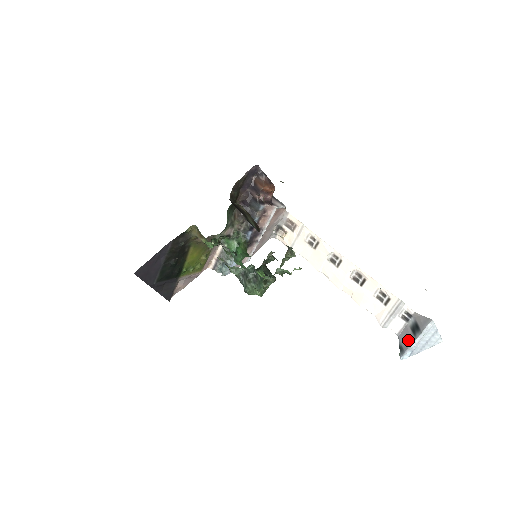
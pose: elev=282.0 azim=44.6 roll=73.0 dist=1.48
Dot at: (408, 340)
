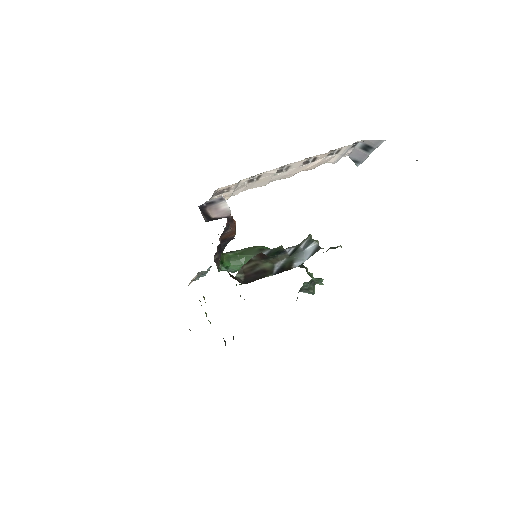
Dot at: (362, 156)
